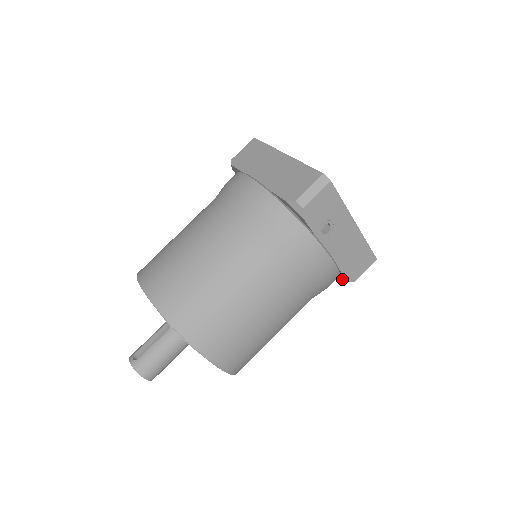
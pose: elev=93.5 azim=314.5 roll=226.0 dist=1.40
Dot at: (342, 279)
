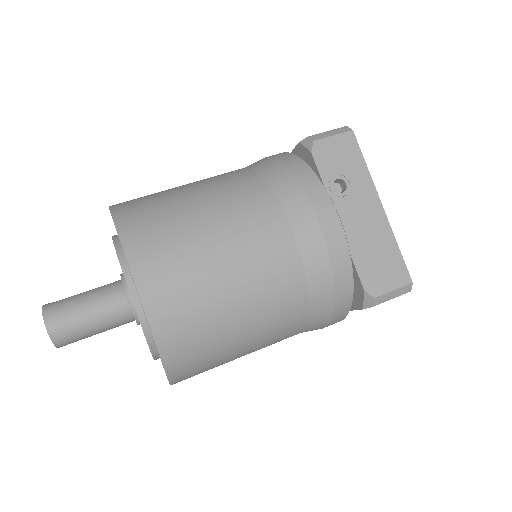
Dot at: (359, 302)
